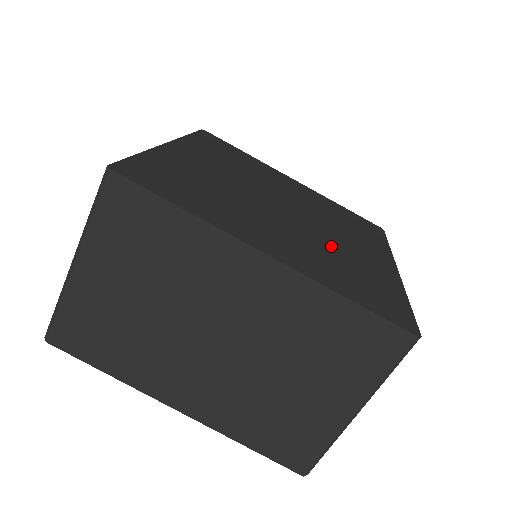
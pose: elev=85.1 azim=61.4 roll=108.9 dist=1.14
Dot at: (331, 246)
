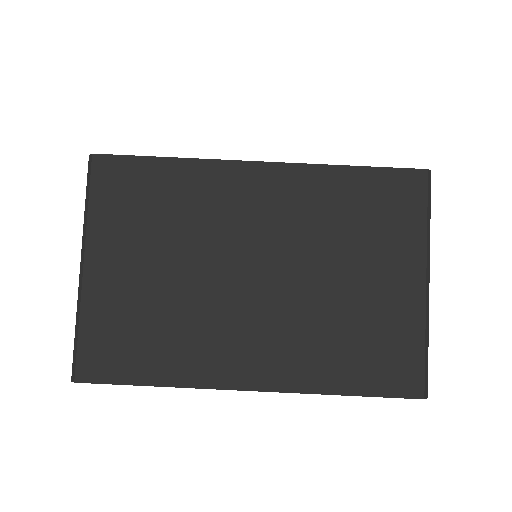
Dot at: occluded
